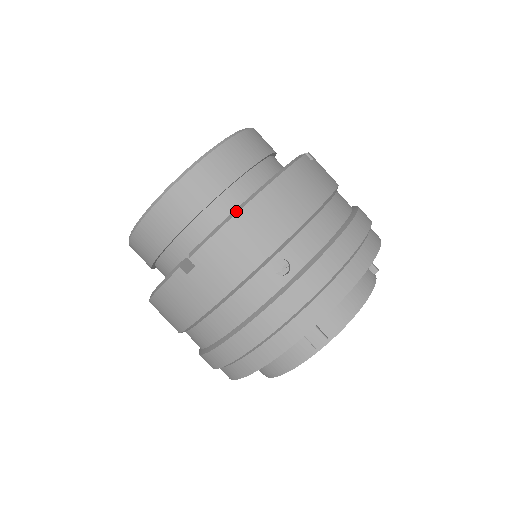
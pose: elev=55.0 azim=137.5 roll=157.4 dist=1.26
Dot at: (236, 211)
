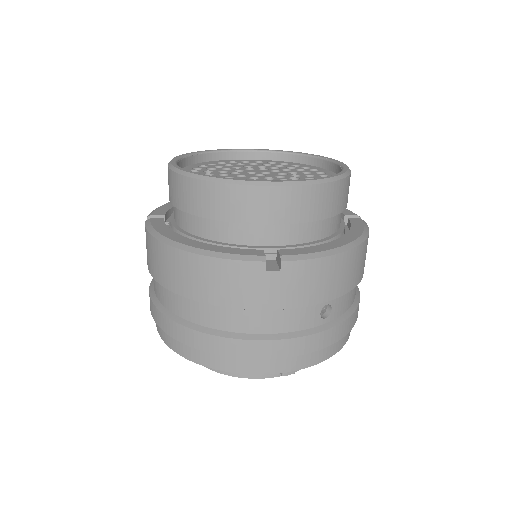
Dot at: (338, 250)
